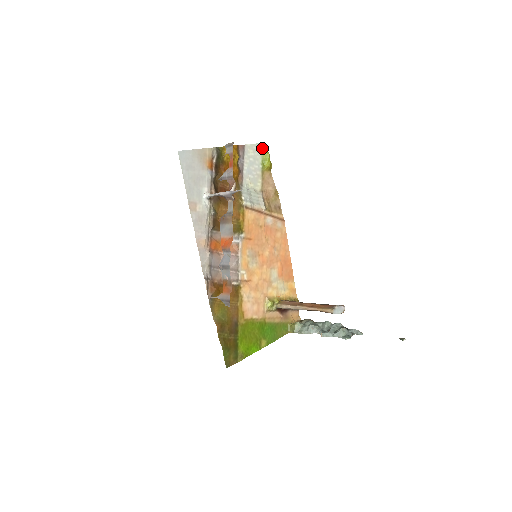
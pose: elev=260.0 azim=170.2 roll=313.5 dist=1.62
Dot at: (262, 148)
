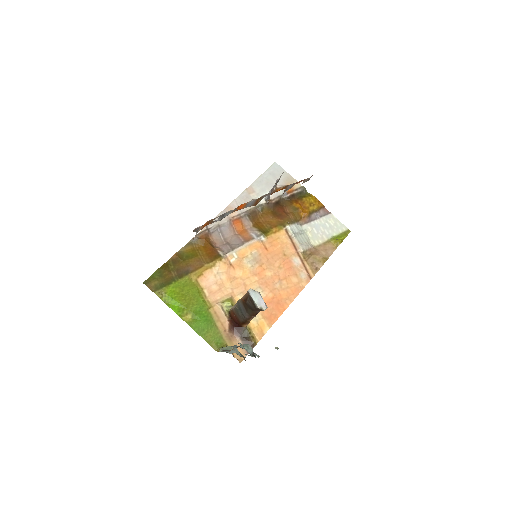
Dot at: (345, 231)
